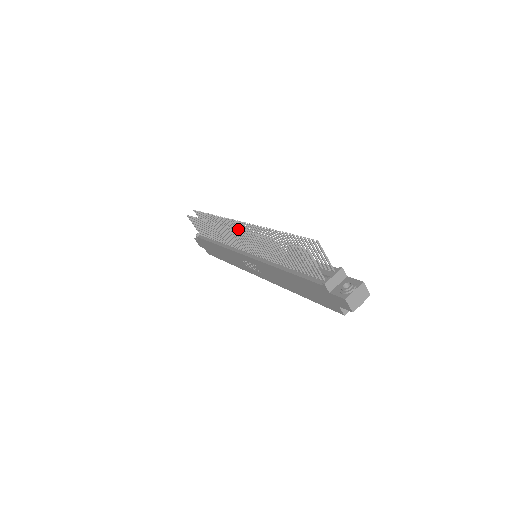
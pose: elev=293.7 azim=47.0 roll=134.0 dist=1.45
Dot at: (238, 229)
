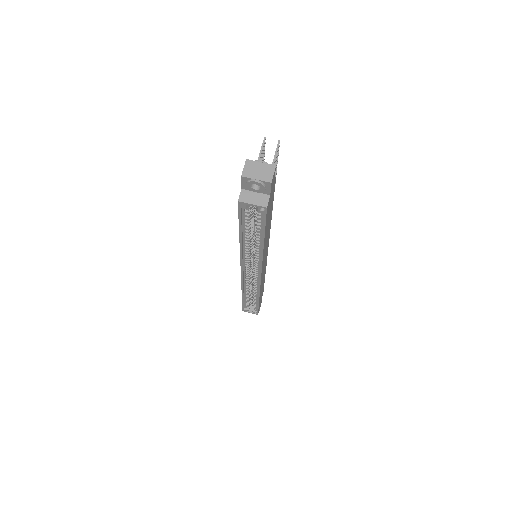
Dot at: occluded
